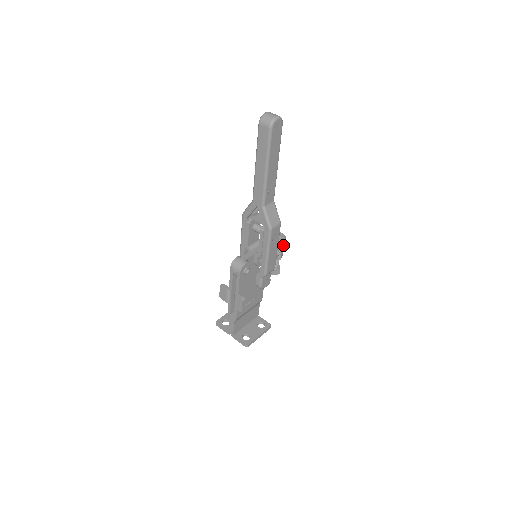
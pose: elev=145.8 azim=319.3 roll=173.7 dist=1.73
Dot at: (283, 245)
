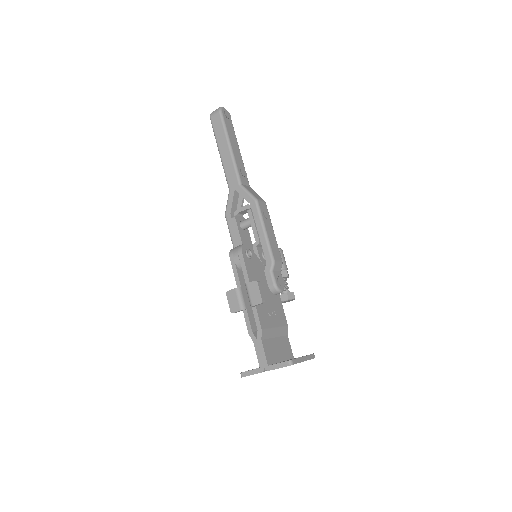
Dot at: (283, 257)
